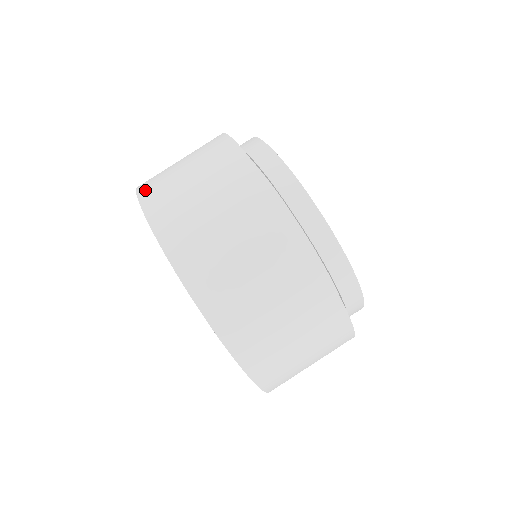
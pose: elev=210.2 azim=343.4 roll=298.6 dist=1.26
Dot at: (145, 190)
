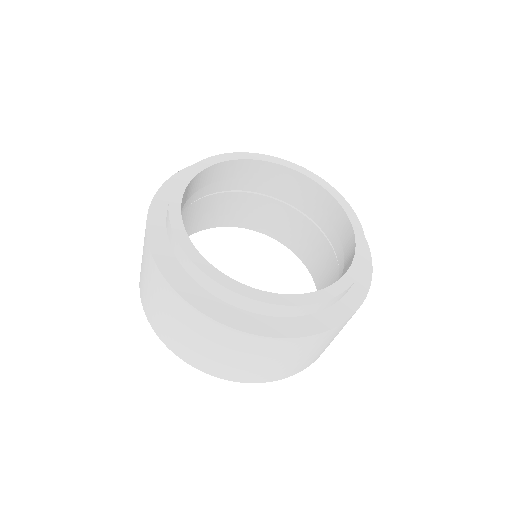
Dot at: occluded
